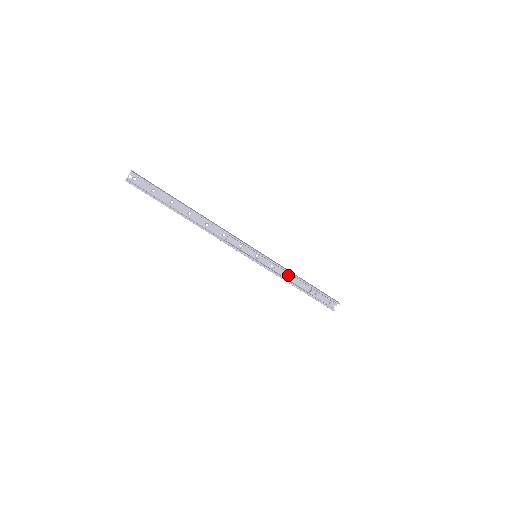
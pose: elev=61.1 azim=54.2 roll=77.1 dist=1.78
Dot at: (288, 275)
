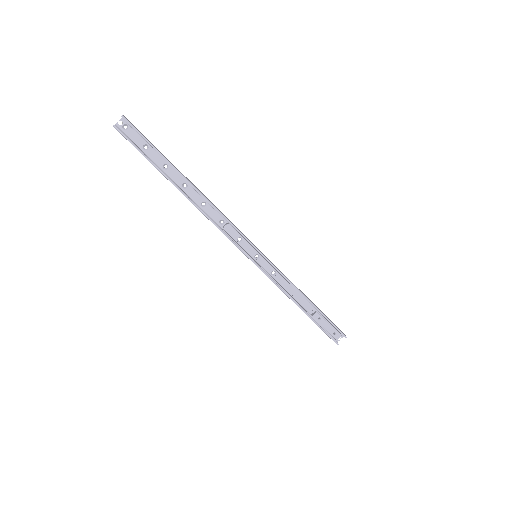
Dot at: (290, 288)
